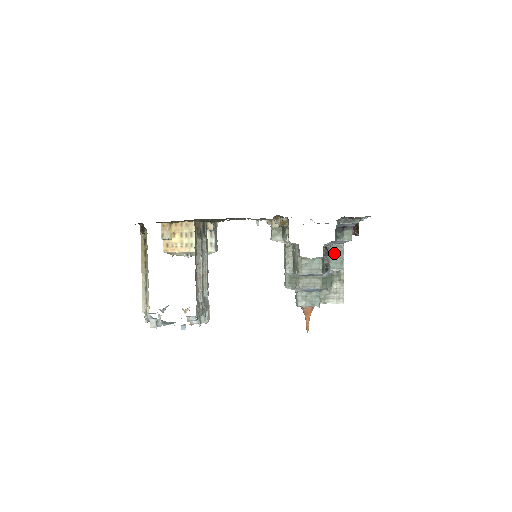
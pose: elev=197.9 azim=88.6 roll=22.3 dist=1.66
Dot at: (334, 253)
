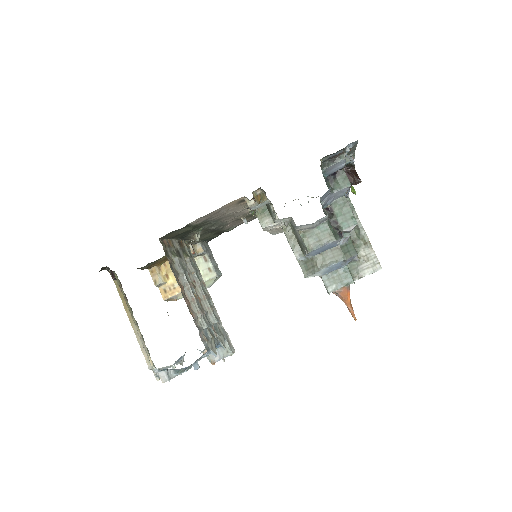
Dot at: (339, 210)
